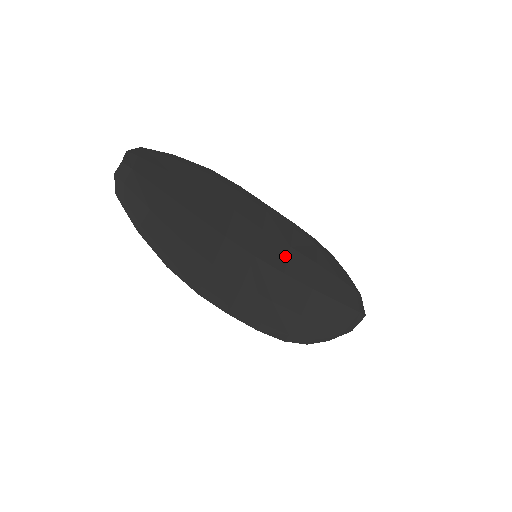
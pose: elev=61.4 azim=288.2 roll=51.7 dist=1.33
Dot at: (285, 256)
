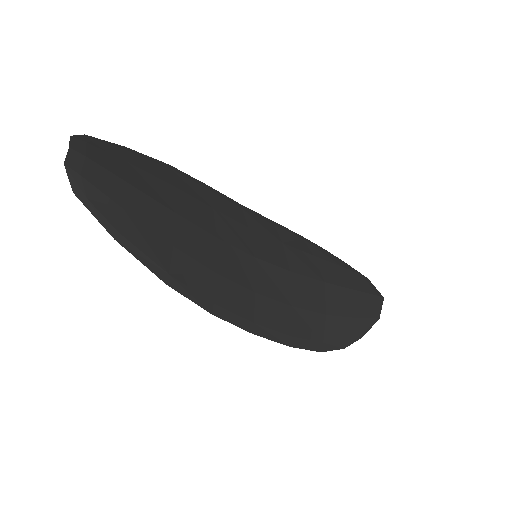
Dot at: (282, 253)
